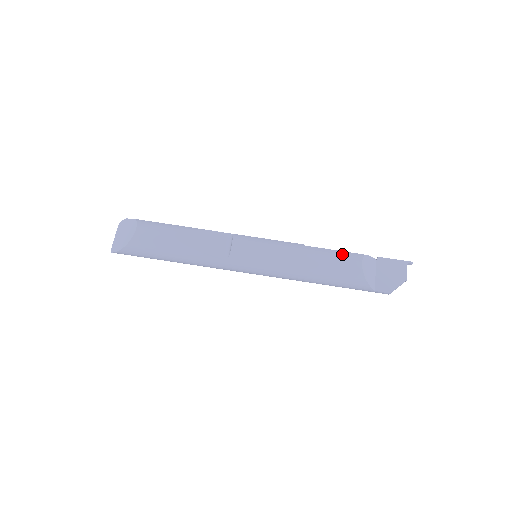
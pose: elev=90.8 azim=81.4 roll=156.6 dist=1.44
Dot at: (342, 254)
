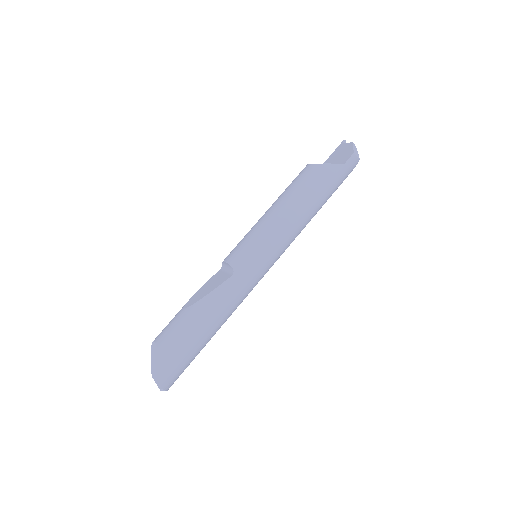
Dot at: (294, 179)
